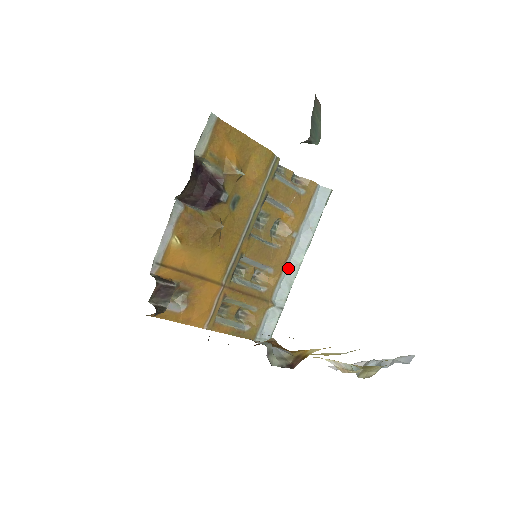
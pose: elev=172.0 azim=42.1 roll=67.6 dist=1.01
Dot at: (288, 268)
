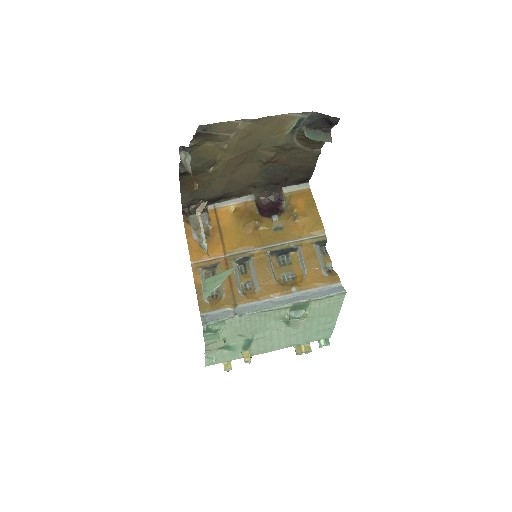
Dot at: (268, 302)
